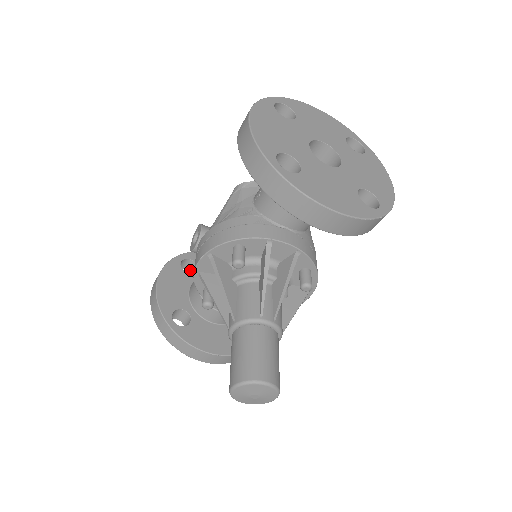
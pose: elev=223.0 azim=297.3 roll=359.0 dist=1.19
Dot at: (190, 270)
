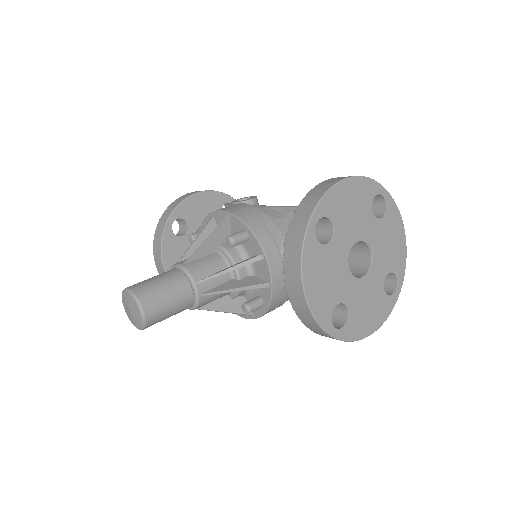
Dot at: occluded
